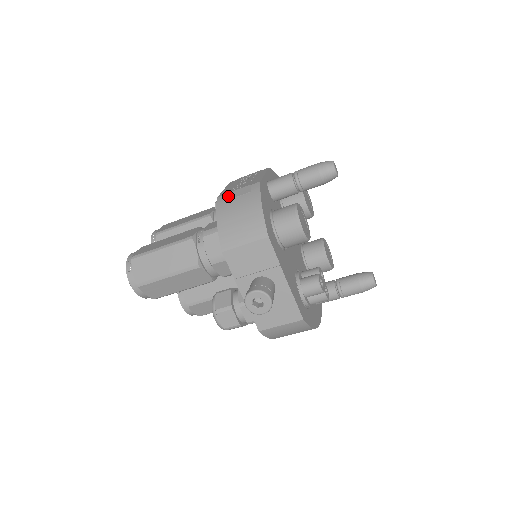
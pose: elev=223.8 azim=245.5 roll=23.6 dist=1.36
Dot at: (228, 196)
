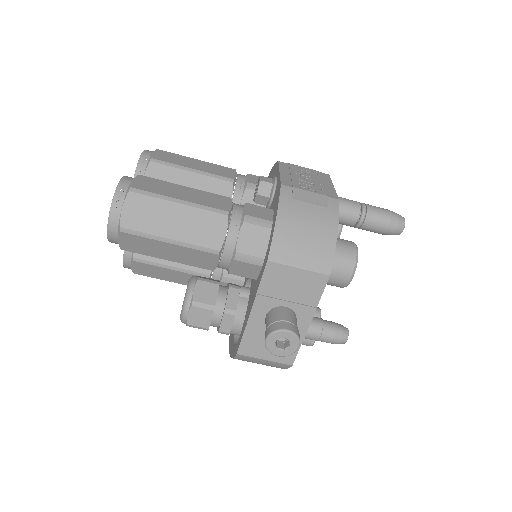
Dot at: (298, 193)
